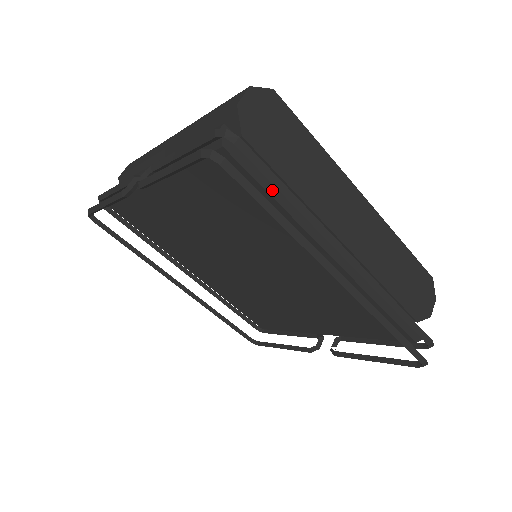
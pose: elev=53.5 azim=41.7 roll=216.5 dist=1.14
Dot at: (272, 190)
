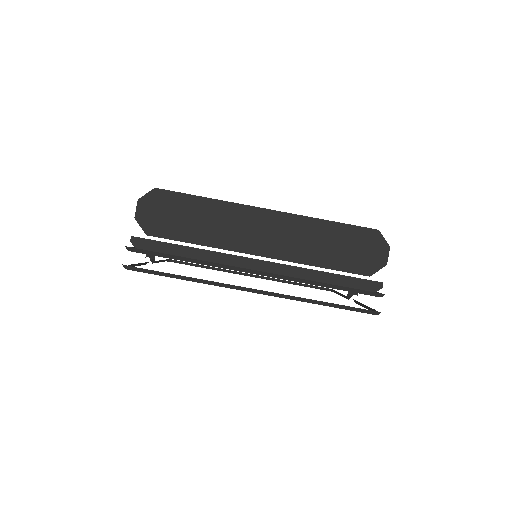
Dot at: (183, 255)
